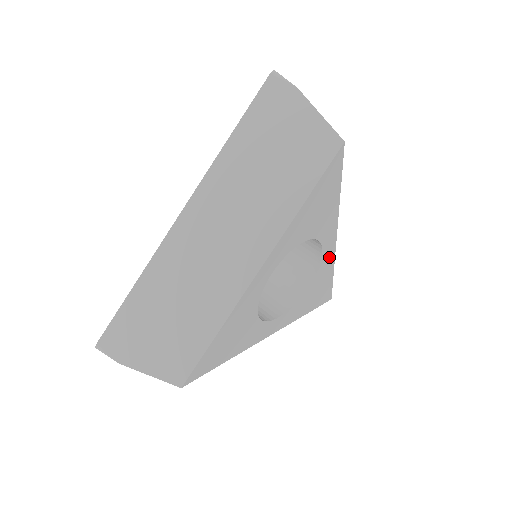
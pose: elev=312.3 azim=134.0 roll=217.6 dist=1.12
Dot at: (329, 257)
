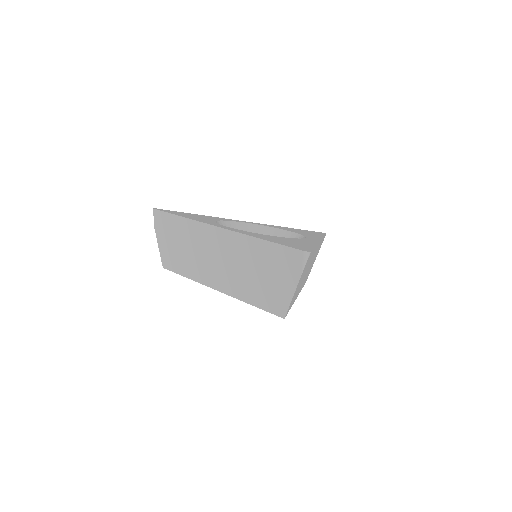
Dot at: occluded
